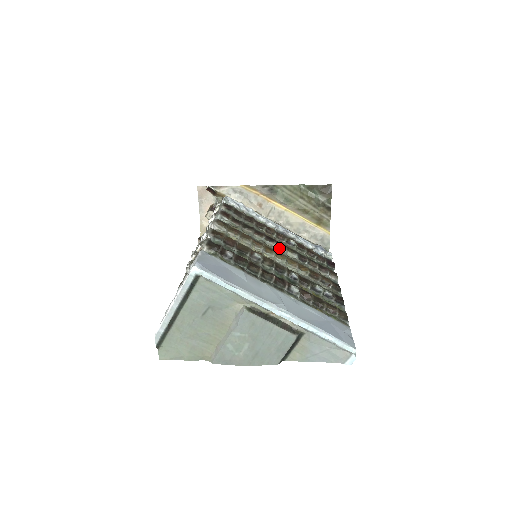
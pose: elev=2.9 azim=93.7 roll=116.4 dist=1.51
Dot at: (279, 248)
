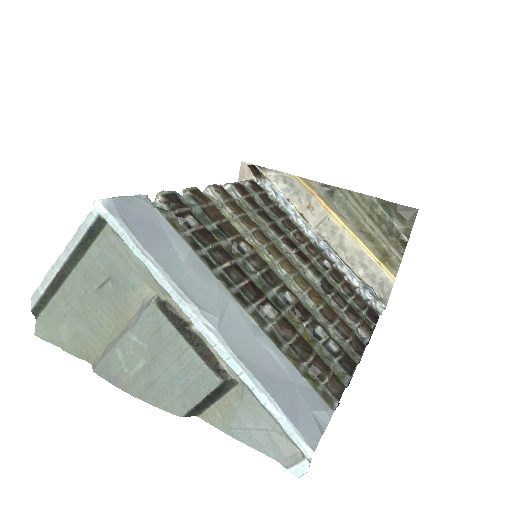
Dot at: (298, 260)
